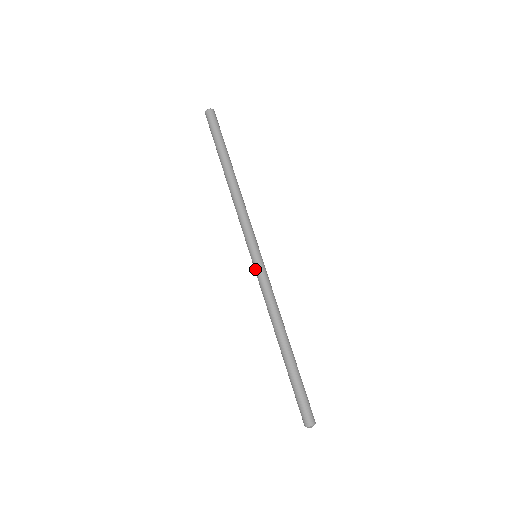
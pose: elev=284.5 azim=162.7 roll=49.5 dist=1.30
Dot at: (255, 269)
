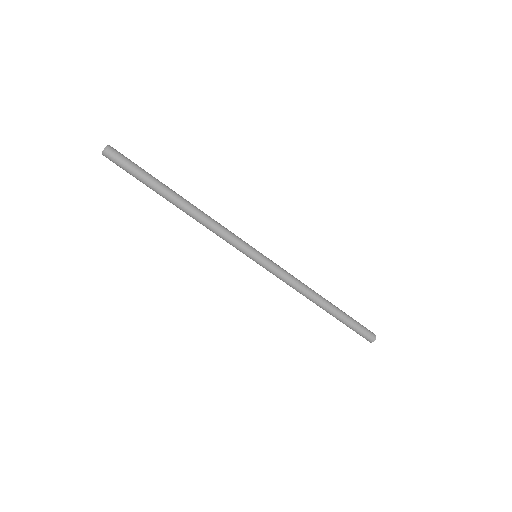
Dot at: occluded
